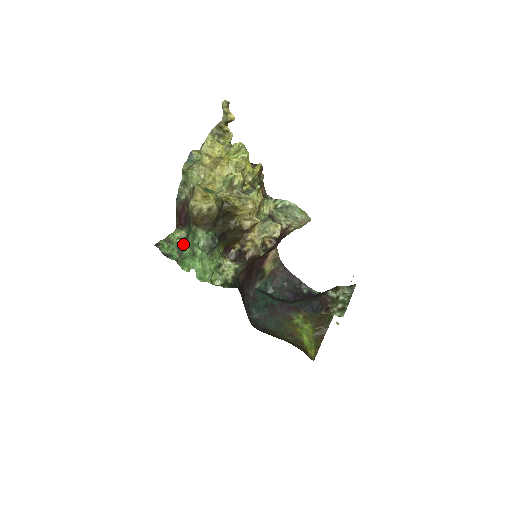
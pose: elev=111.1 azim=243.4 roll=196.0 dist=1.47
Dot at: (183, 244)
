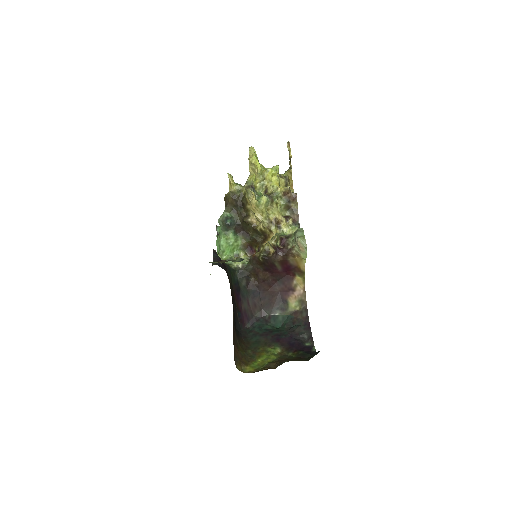
Dot at: occluded
